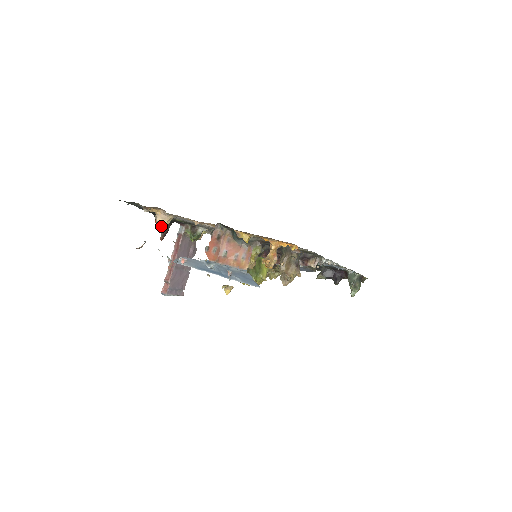
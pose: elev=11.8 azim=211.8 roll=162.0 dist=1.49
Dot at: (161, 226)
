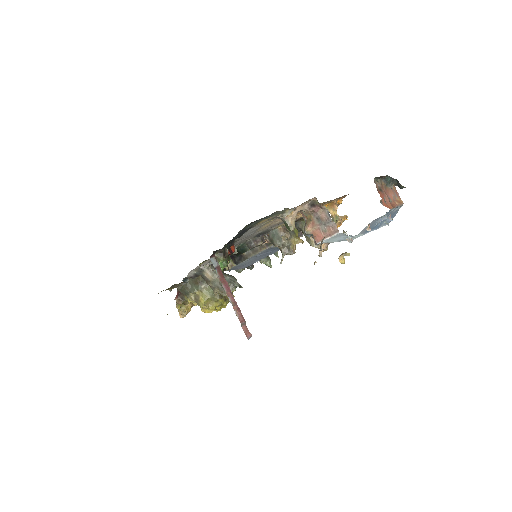
Dot at: (294, 228)
